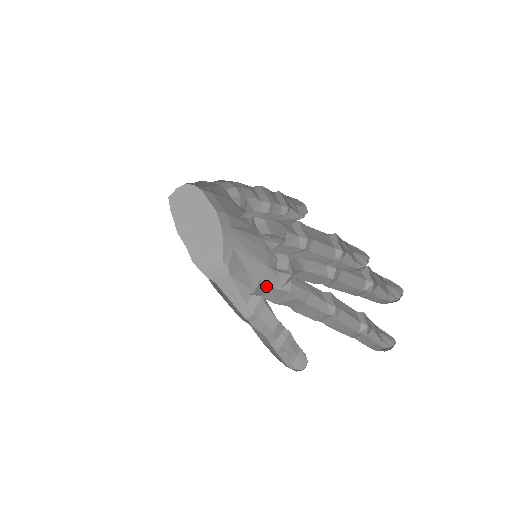
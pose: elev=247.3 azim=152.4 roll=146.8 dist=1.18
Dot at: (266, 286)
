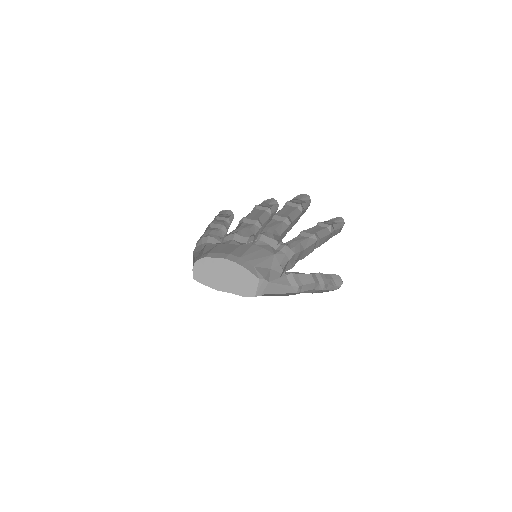
Dot at: (285, 265)
